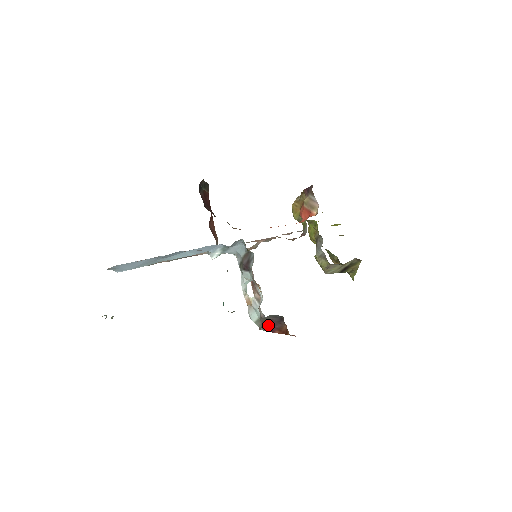
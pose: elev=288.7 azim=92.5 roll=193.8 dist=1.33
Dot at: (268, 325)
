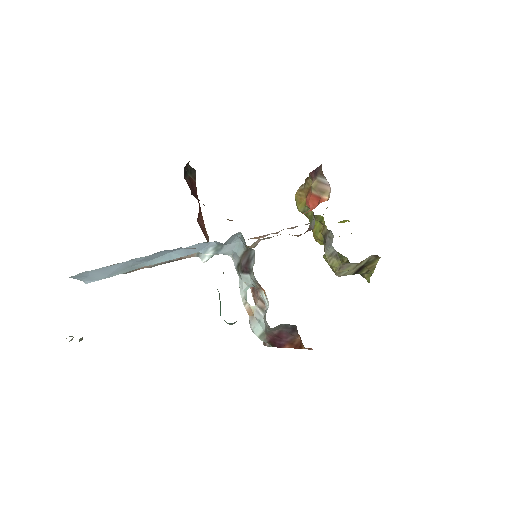
Dot at: (276, 338)
